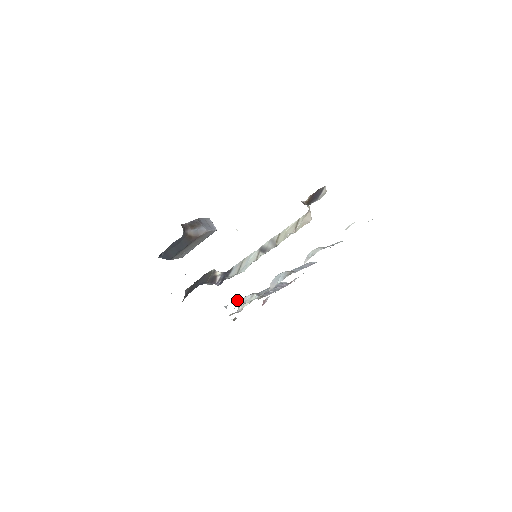
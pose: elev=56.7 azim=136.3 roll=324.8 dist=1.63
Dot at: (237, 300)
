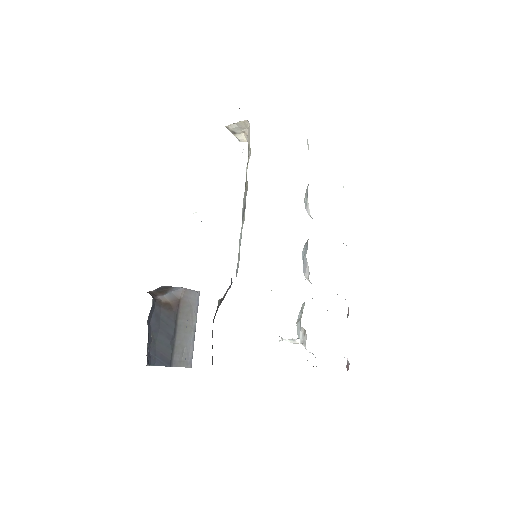
Dot at: occluded
